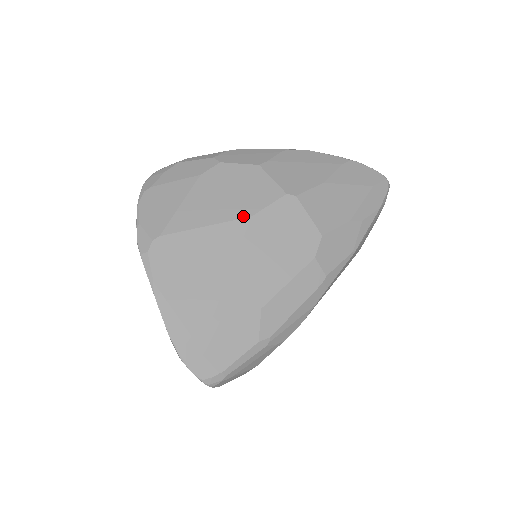
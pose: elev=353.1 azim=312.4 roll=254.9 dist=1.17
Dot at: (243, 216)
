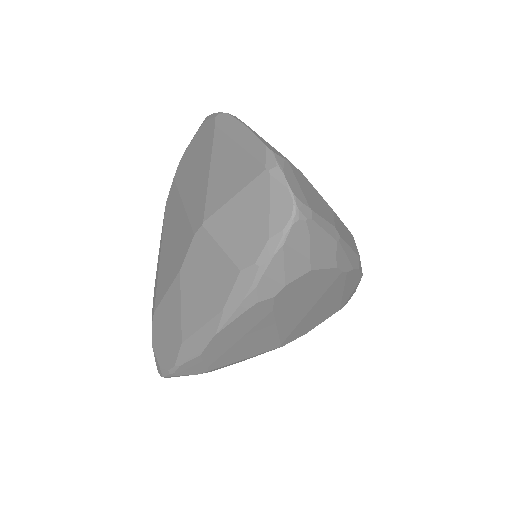
Dot at: occluded
